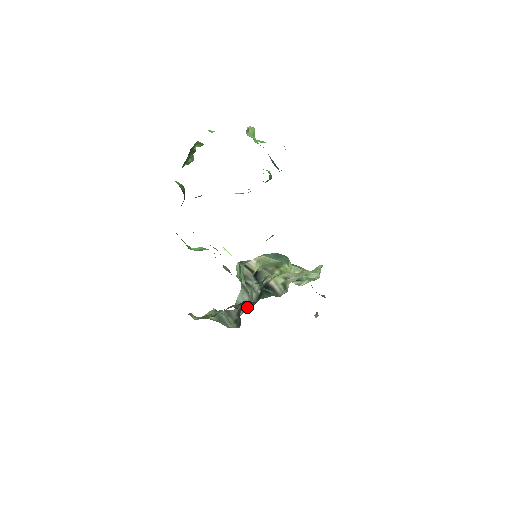
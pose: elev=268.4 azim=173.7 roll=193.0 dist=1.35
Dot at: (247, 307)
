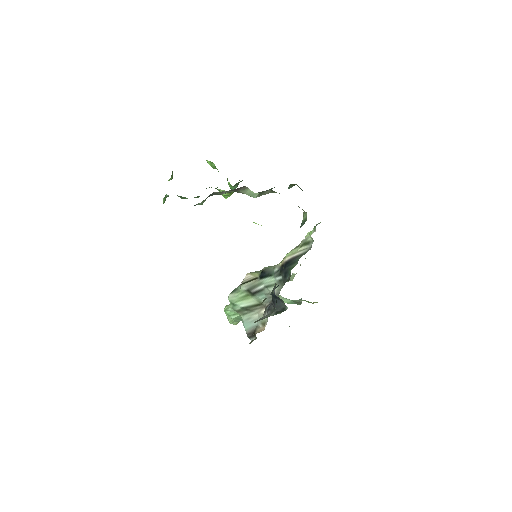
Dot at: occluded
